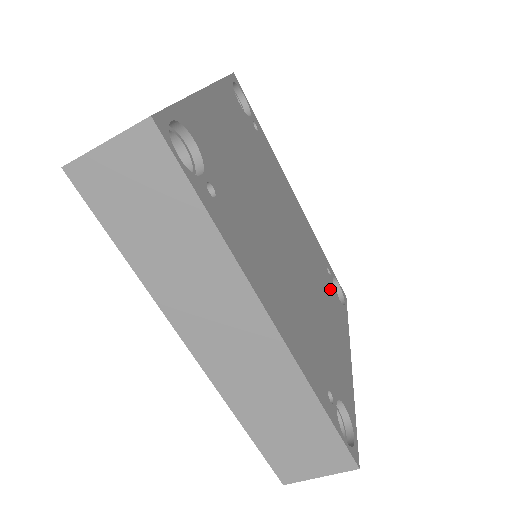
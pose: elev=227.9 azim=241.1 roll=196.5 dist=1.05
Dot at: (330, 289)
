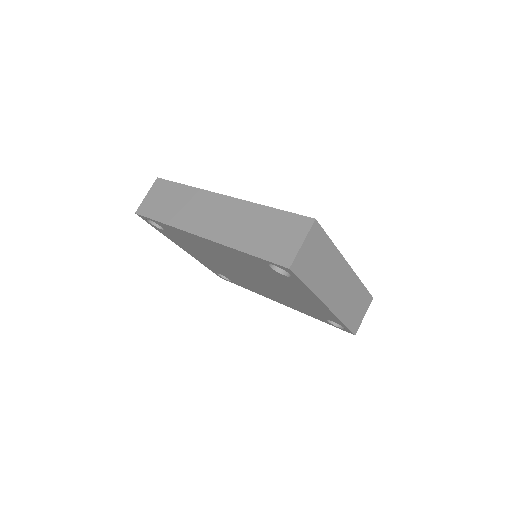
Dot at: occluded
